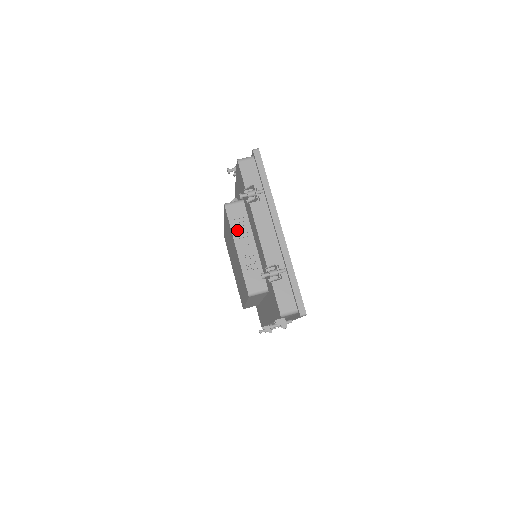
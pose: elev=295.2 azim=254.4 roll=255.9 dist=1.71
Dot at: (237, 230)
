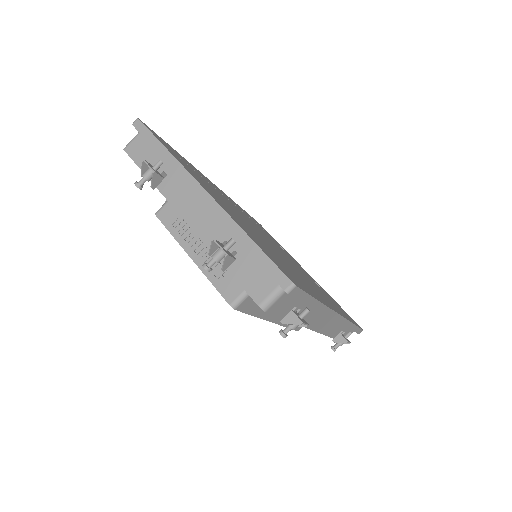
Dot at: (181, 234)
